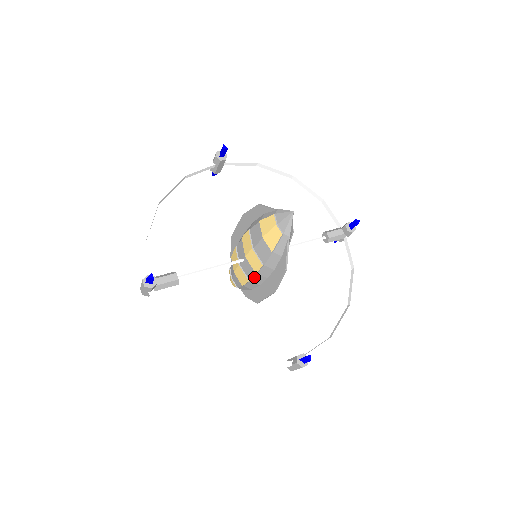
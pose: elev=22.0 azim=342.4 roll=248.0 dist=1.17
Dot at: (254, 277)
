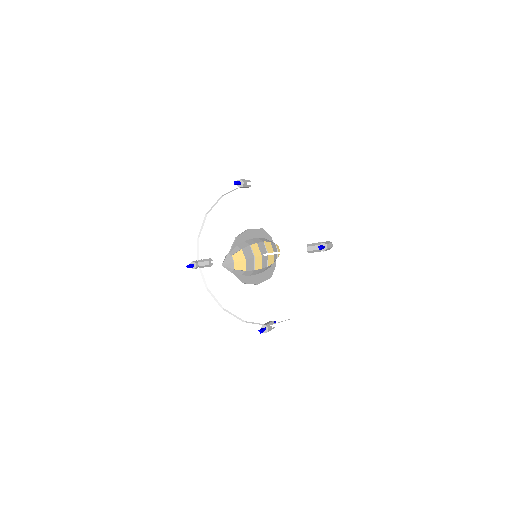
Dot at: occluded
